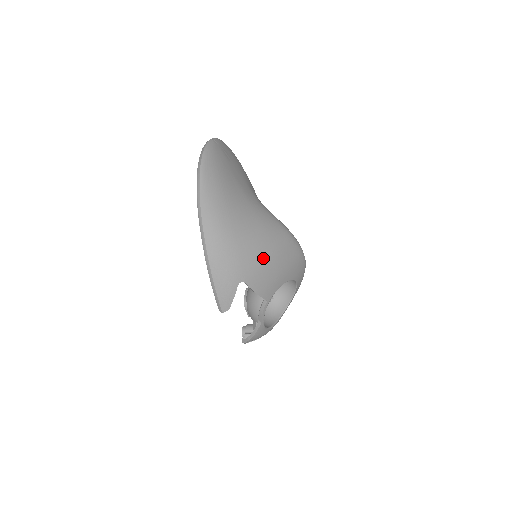
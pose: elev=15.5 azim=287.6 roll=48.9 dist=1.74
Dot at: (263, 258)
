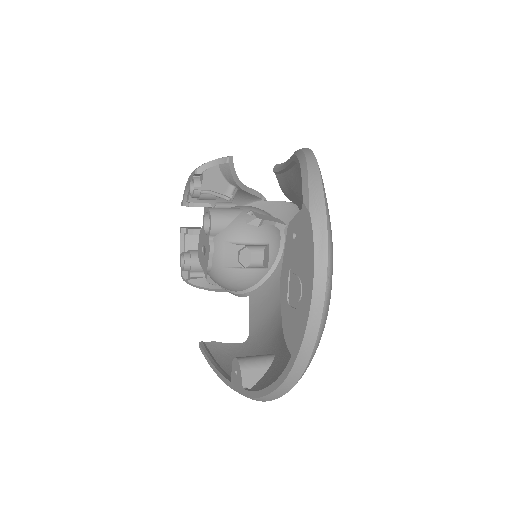
Dot at: occluded
